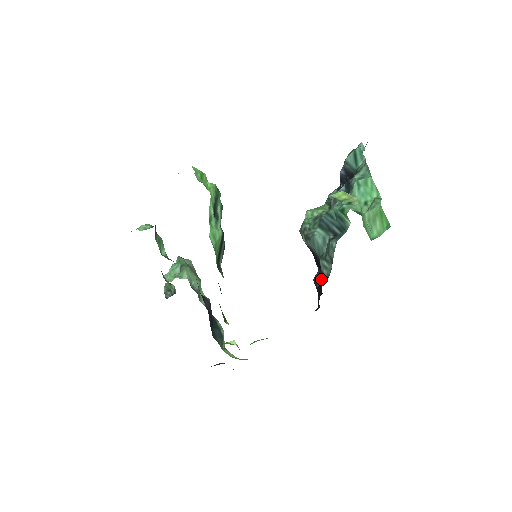
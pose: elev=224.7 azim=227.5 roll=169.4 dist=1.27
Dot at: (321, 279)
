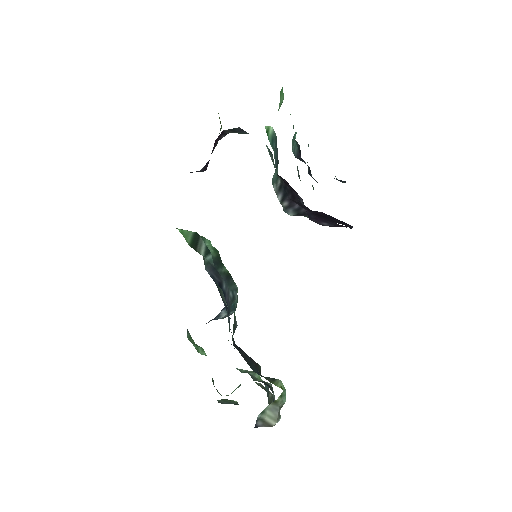
Dot at: (301, 198)
